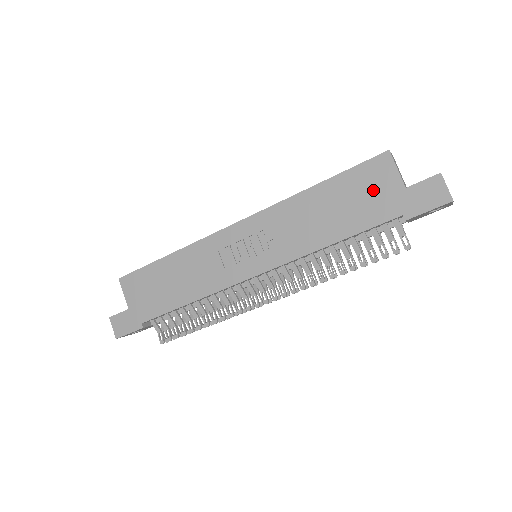
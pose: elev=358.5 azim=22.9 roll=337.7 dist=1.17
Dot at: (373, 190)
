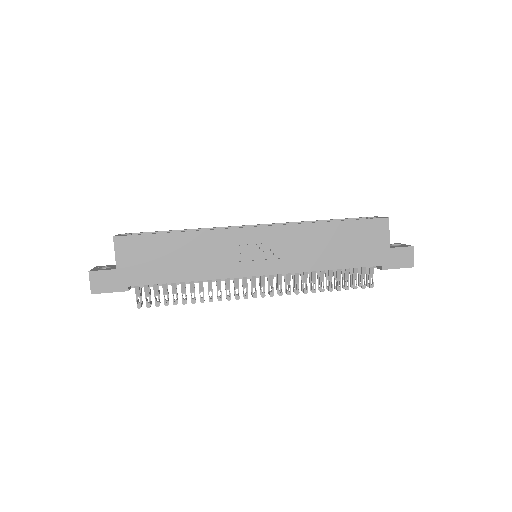
Dot at: (369, 241)
